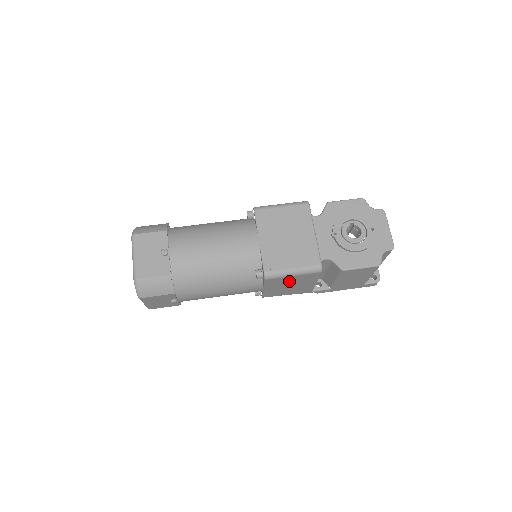
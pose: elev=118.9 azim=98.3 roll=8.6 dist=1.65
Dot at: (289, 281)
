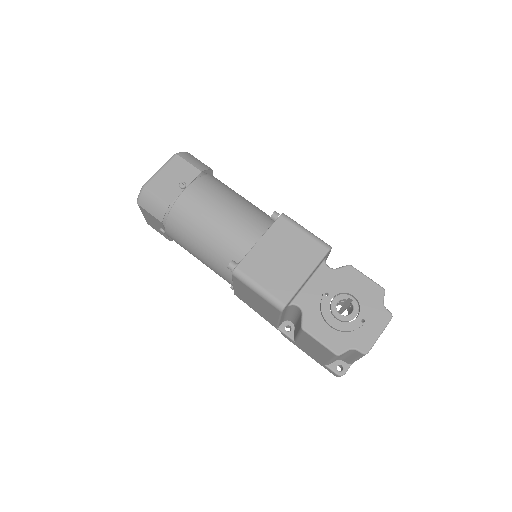
Dot at: (254, 296)
